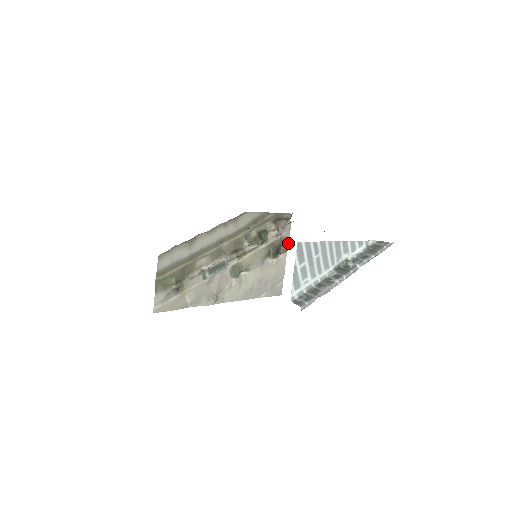
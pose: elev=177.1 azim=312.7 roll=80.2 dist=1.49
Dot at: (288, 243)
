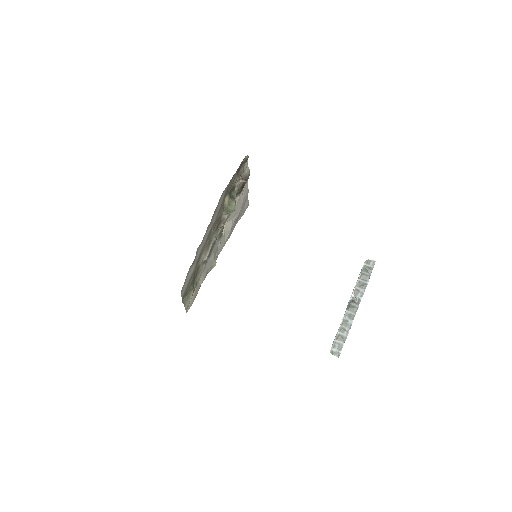
Dot at: (249, 175)
